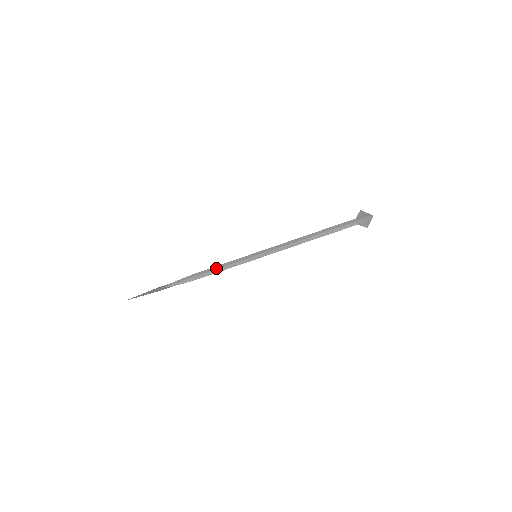
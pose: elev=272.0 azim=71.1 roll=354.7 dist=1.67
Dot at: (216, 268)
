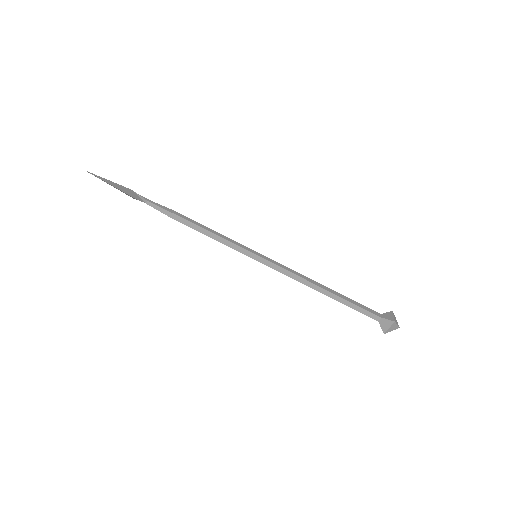
Dot at: (207, 229)
